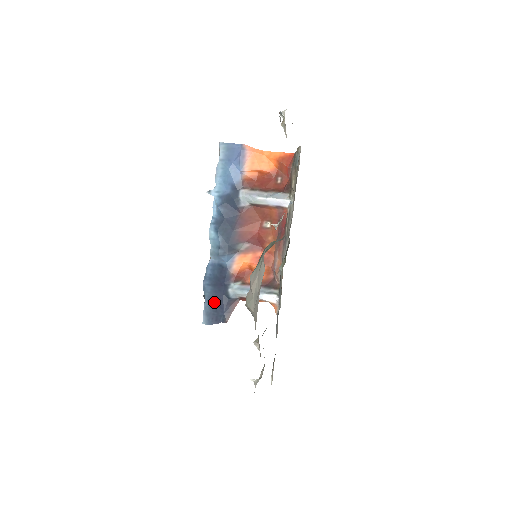
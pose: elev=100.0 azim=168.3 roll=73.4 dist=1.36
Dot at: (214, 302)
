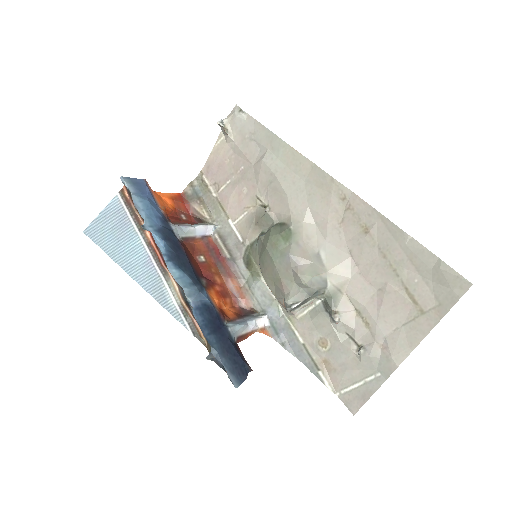
Dot at: (227, 352)
